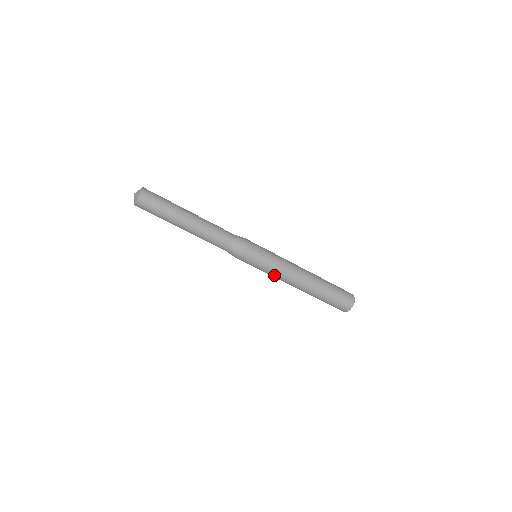
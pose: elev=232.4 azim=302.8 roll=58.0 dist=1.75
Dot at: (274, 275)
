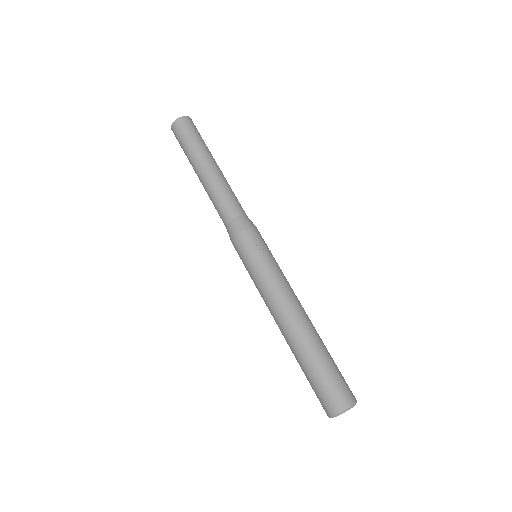
Dot at: (260, 290)
